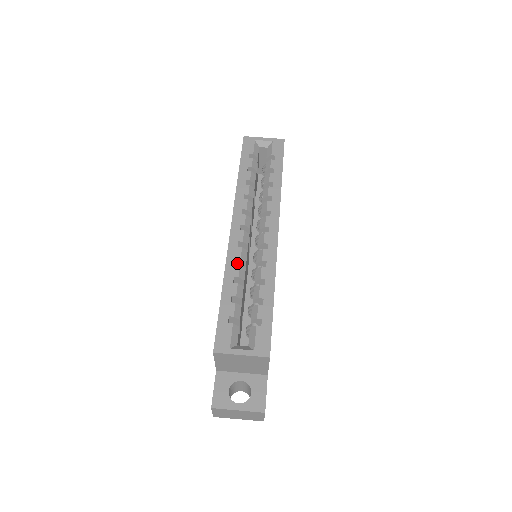
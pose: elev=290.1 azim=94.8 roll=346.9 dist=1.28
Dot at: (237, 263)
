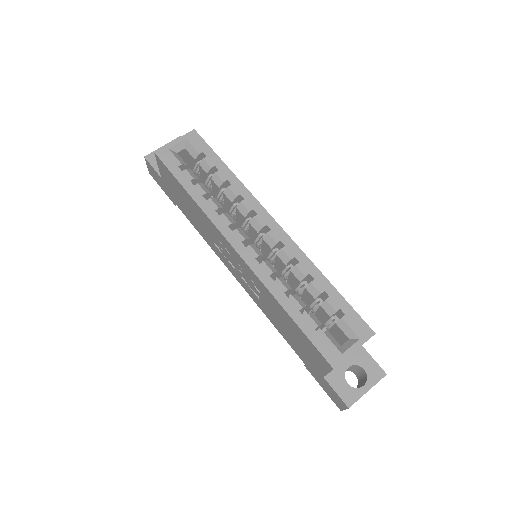
Dot at: occluded
